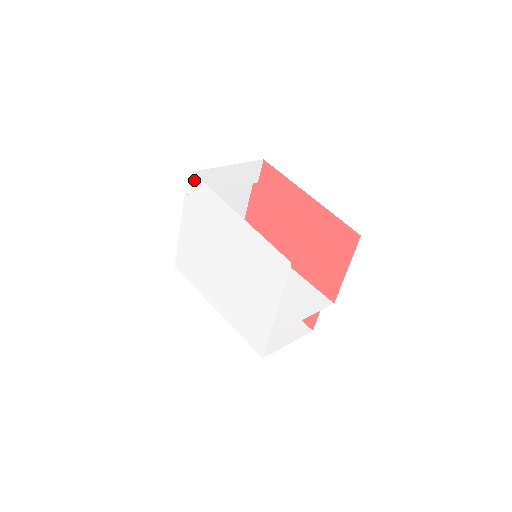
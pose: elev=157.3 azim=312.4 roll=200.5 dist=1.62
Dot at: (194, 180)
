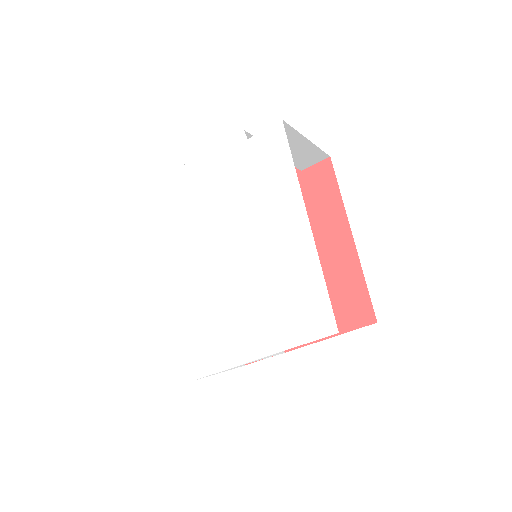
Dot at: (276, 130)
